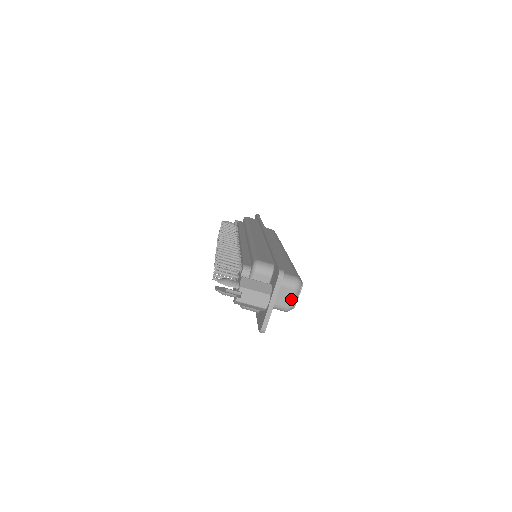
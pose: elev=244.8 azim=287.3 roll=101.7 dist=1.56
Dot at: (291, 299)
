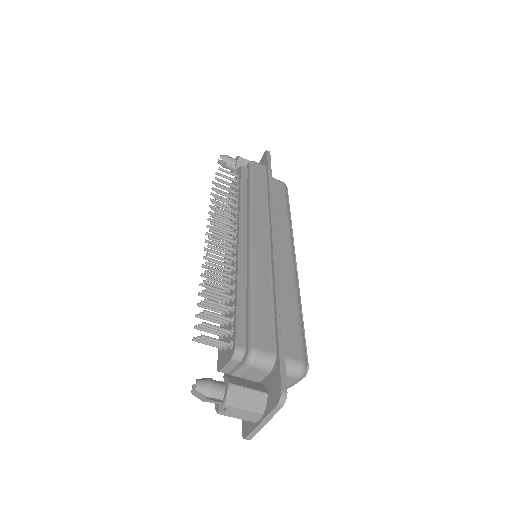
Dot at: (290, 384)
